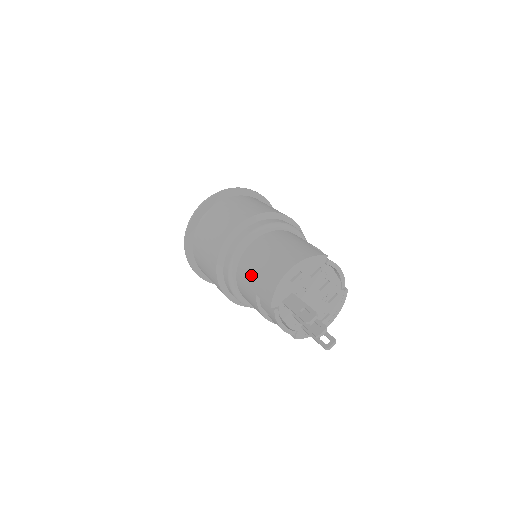
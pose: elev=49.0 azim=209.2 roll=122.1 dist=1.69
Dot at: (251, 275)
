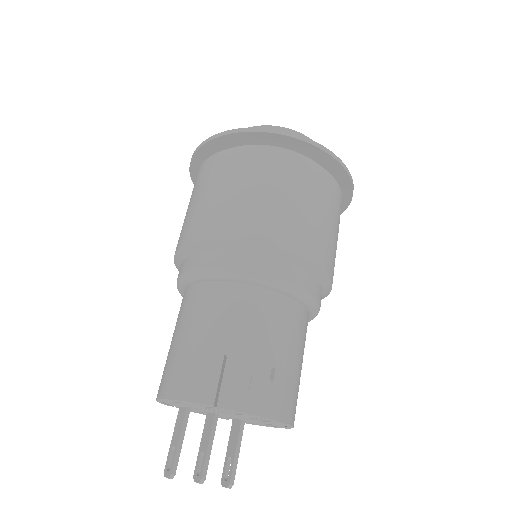
Dot at: occluded
